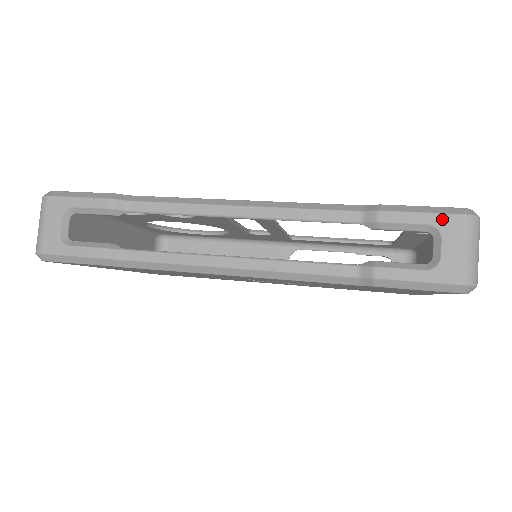
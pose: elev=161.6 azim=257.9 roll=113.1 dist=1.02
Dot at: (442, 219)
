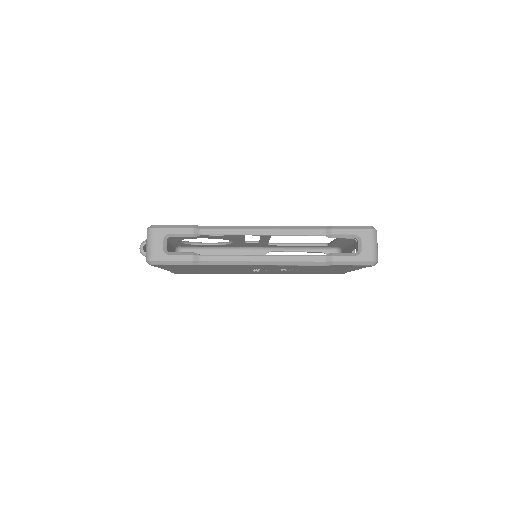
Dot at: (361, 232)
